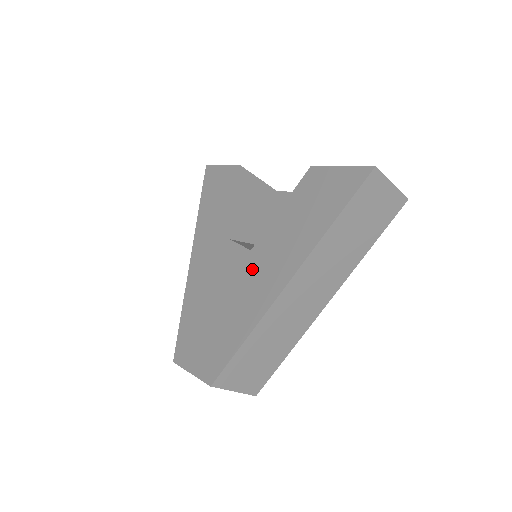
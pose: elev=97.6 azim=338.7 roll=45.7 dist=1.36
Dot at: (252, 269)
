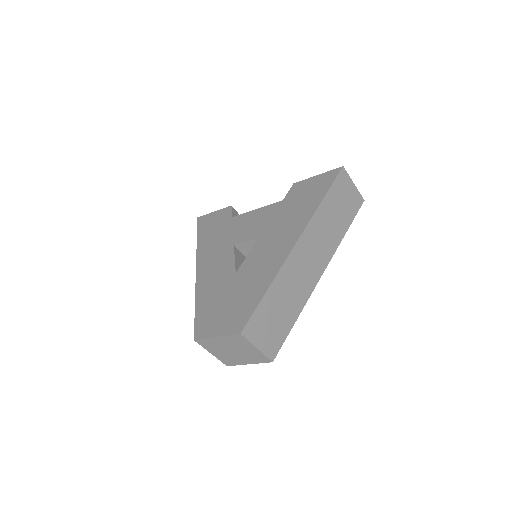
Dot at: (260, 251)
